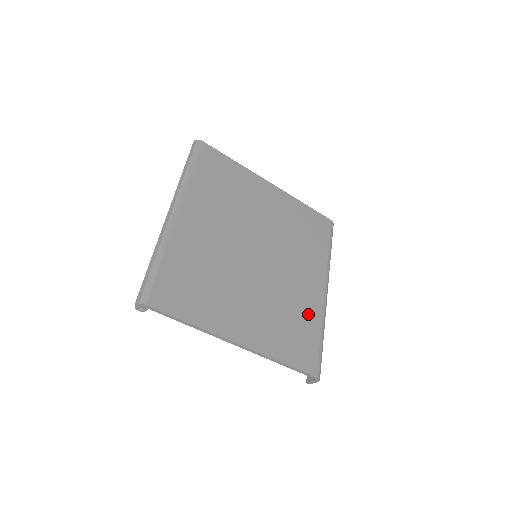
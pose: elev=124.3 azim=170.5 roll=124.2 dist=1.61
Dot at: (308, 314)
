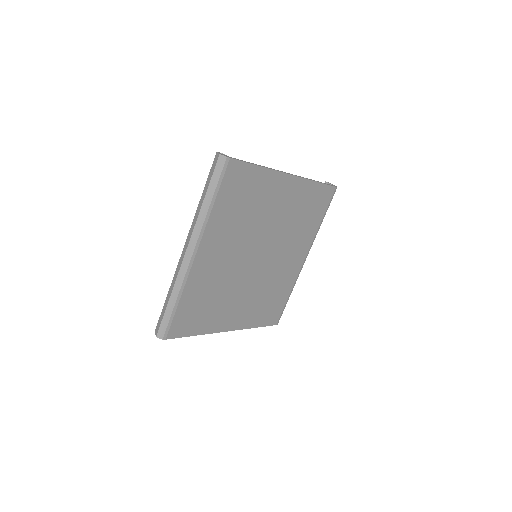
Dot at: (285, 285)
